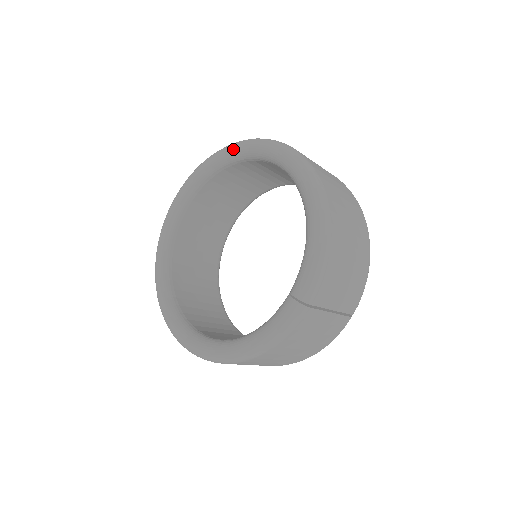
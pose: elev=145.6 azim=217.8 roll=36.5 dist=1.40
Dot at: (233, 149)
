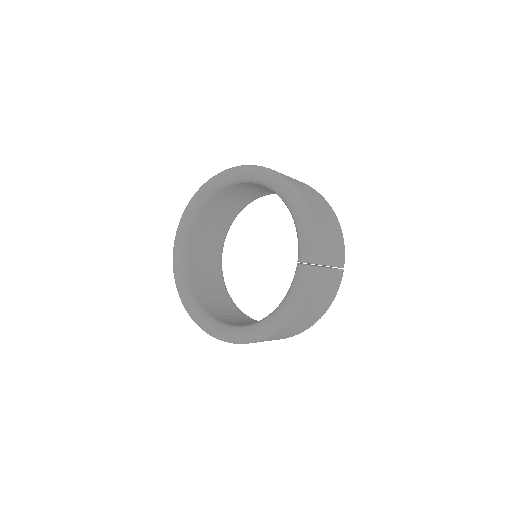
Dot at: (211, 183)
